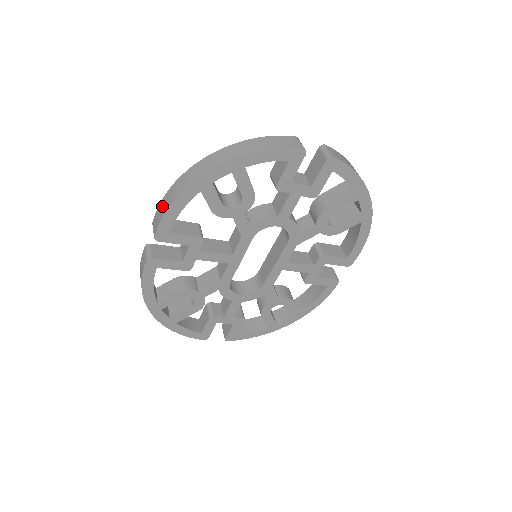
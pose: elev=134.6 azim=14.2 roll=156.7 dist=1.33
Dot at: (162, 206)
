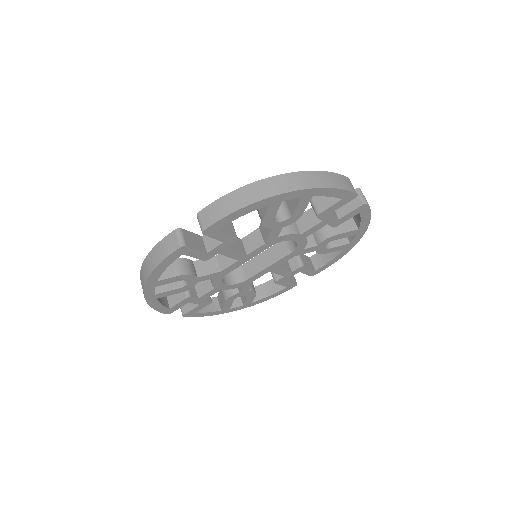
Dot at: (223, 205)
